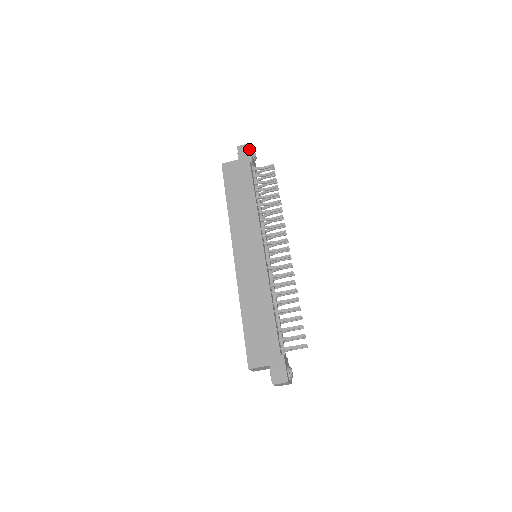
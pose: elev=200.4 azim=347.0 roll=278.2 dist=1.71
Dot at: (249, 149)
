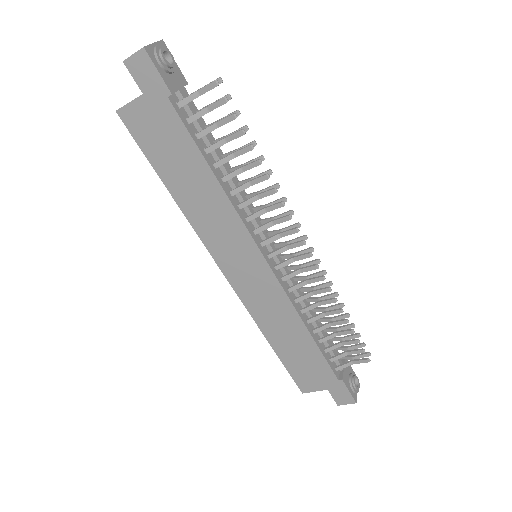
Dot at: (150, 64)
